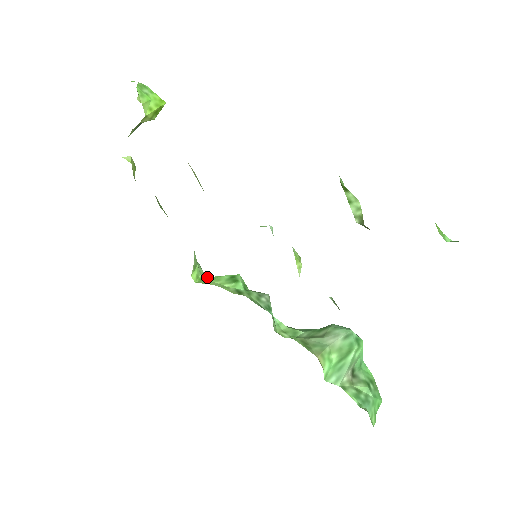
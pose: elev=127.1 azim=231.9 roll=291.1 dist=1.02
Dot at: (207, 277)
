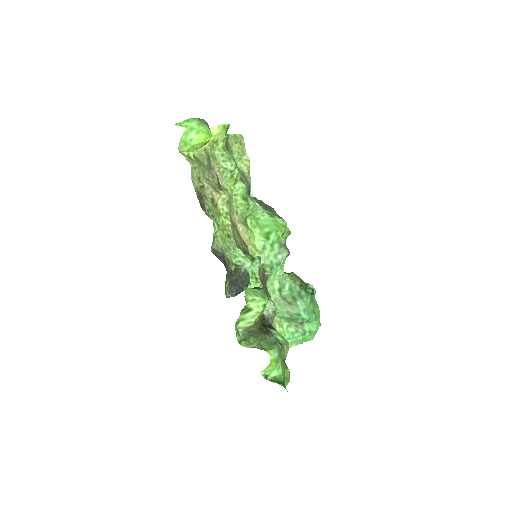
Dot at: (261, 219)
